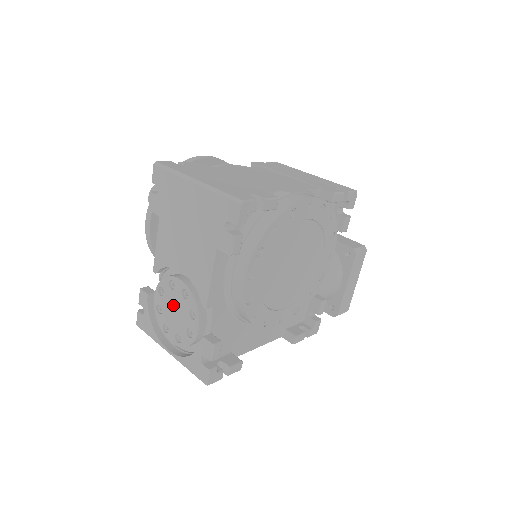
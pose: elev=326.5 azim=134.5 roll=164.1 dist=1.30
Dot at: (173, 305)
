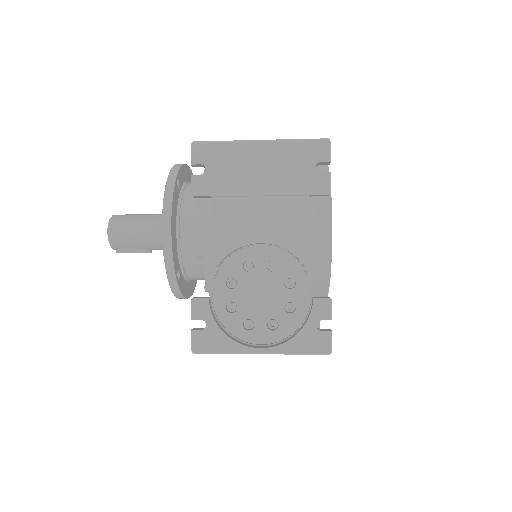
Dot at: (256, 289)
